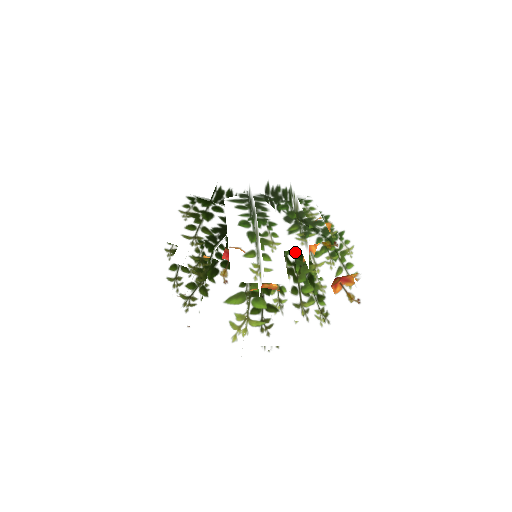
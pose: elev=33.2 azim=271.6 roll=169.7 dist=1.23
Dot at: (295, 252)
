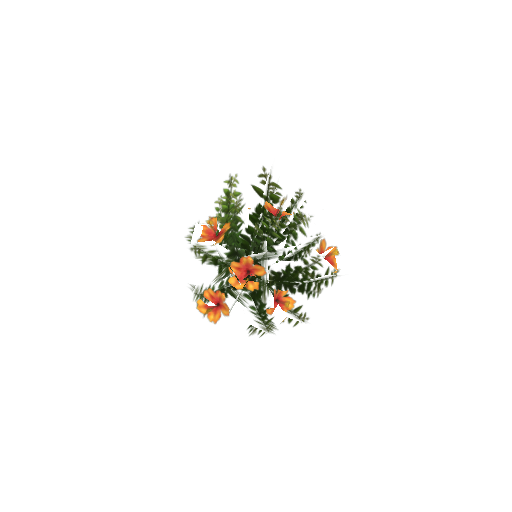
Dot at: occluded
